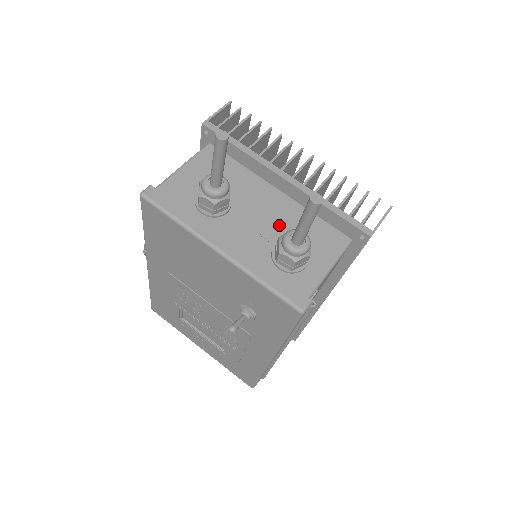
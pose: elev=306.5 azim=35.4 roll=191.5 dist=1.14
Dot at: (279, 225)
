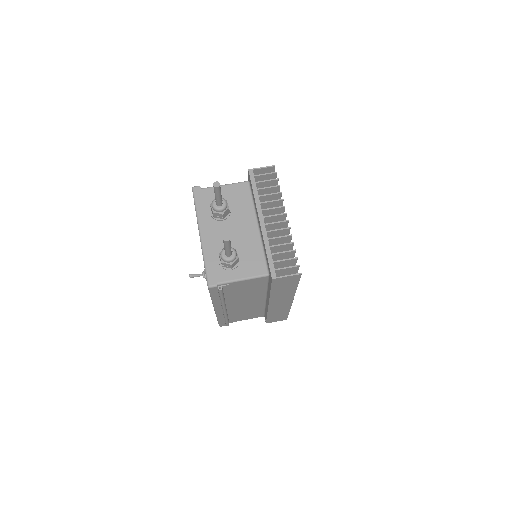
Dot at: (240, 243)
